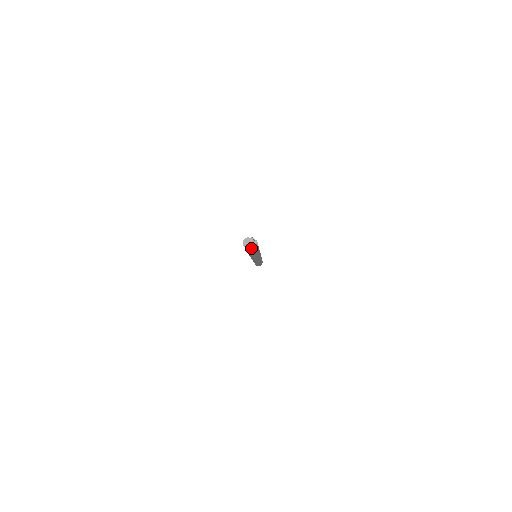
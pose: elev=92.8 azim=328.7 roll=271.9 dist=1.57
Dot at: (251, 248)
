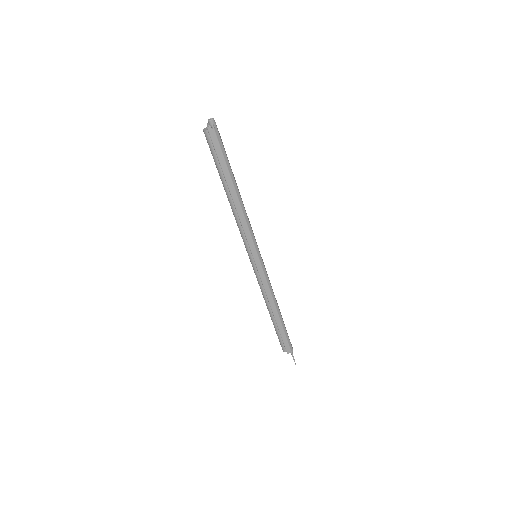
Dot at: (211, 121)
